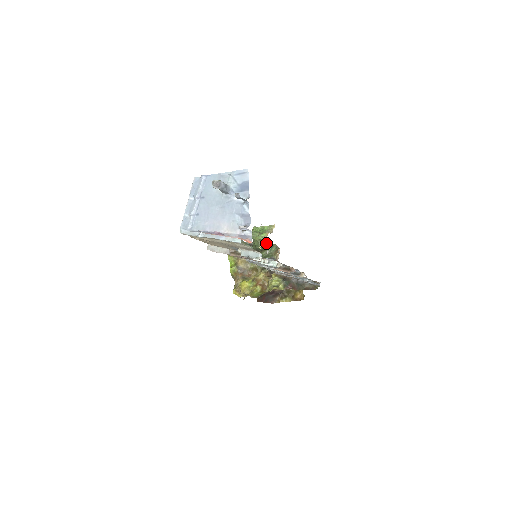
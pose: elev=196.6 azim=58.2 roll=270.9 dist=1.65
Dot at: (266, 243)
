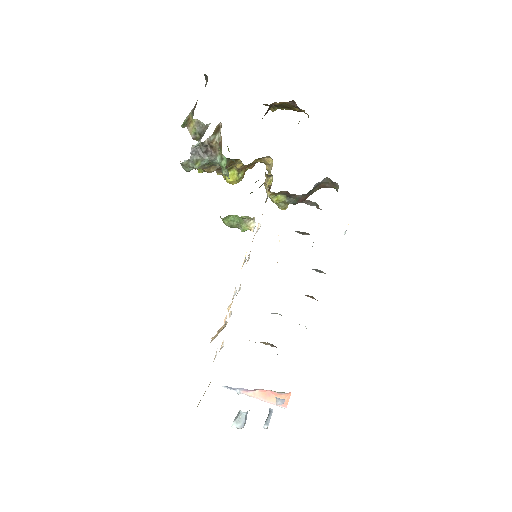
Dot at: occluded
